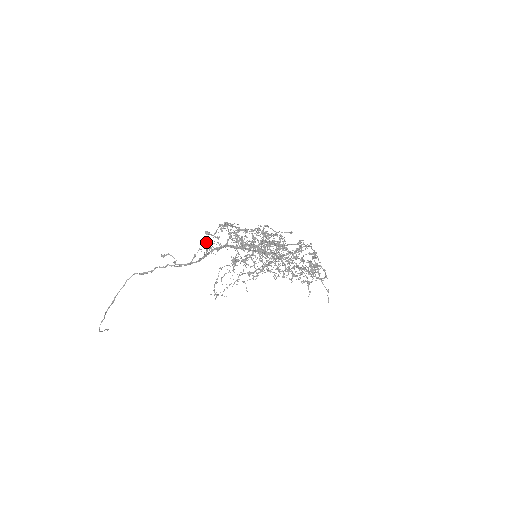
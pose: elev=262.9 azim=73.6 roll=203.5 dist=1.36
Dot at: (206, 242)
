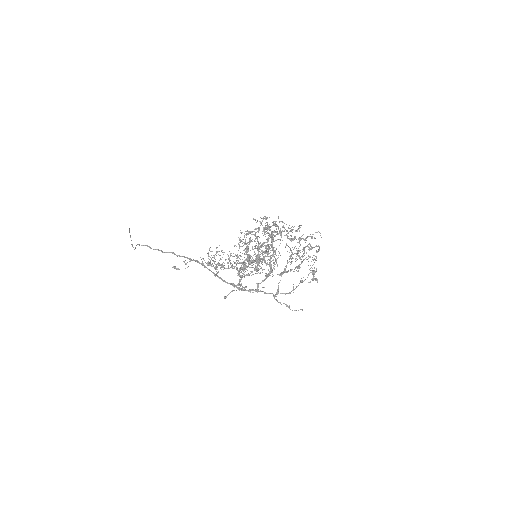
Dot at: (207, 262)
